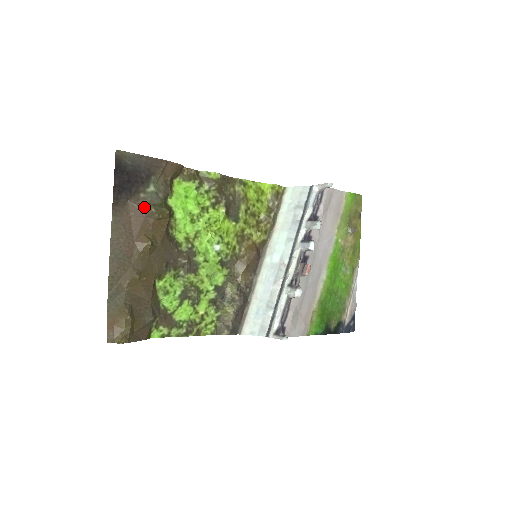
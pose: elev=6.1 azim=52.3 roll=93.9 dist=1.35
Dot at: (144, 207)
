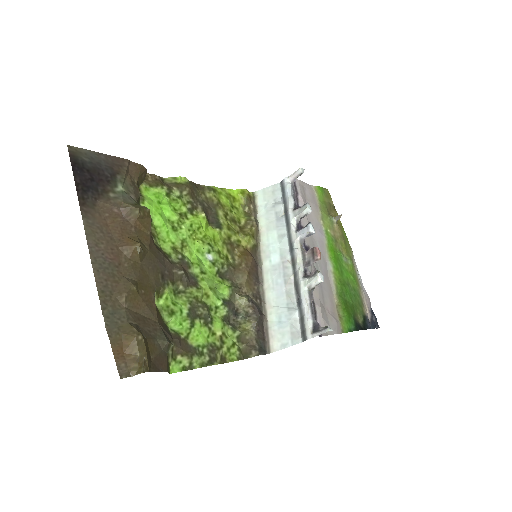
Dot at: (119, 206)
